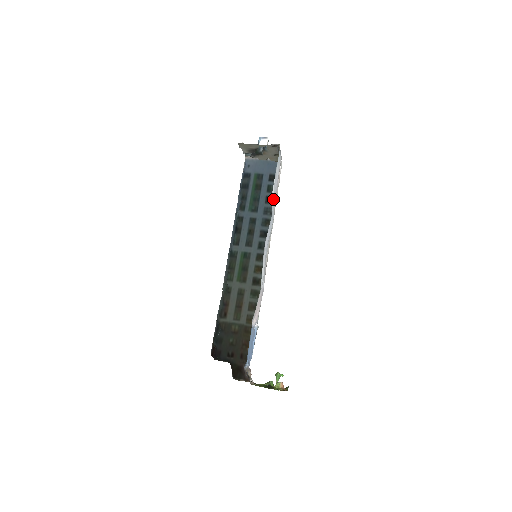
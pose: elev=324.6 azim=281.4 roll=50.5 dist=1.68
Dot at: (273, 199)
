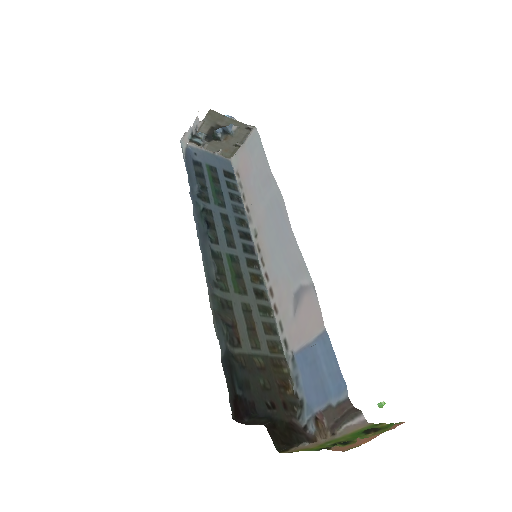
Dot at: (270, 183)
